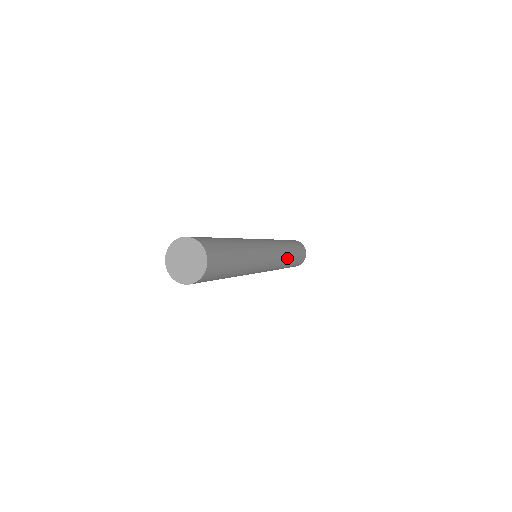
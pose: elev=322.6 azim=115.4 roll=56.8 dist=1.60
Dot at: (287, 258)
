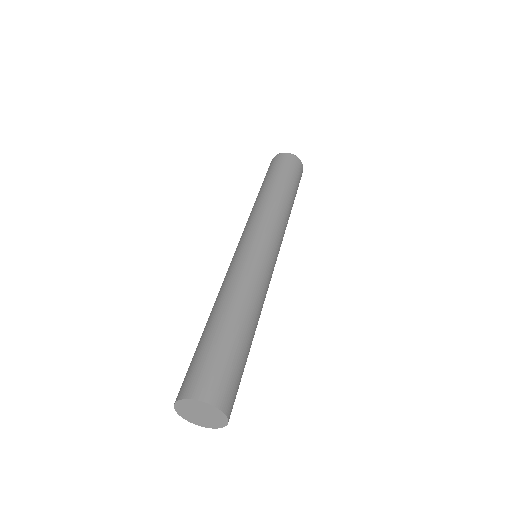
Dot at: (288, 216)
